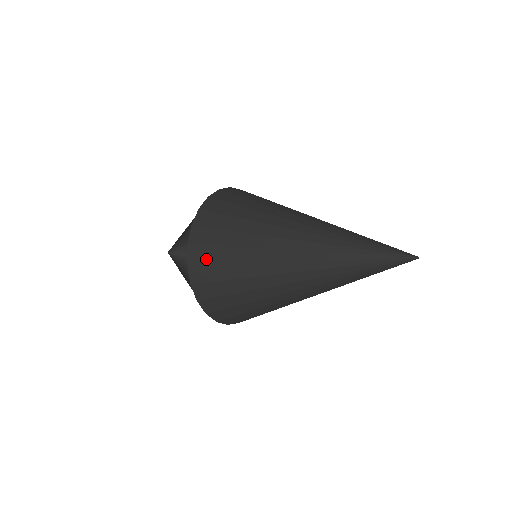
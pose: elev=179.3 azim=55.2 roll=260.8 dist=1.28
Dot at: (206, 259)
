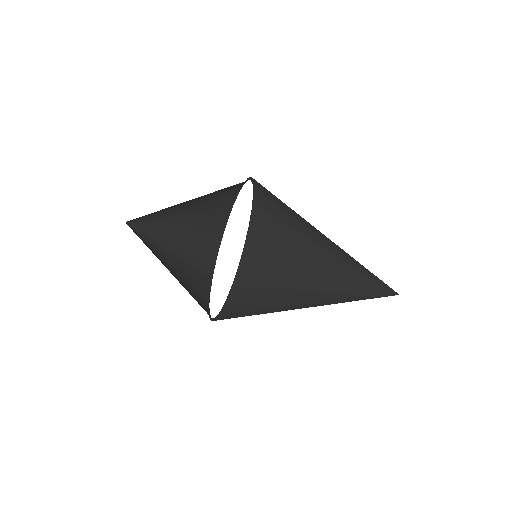
Dot at: occluded
